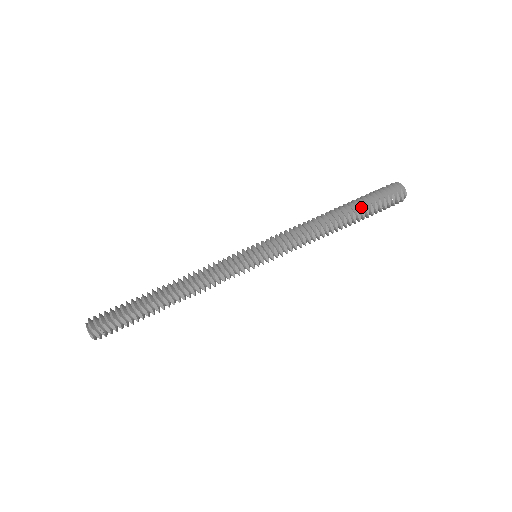
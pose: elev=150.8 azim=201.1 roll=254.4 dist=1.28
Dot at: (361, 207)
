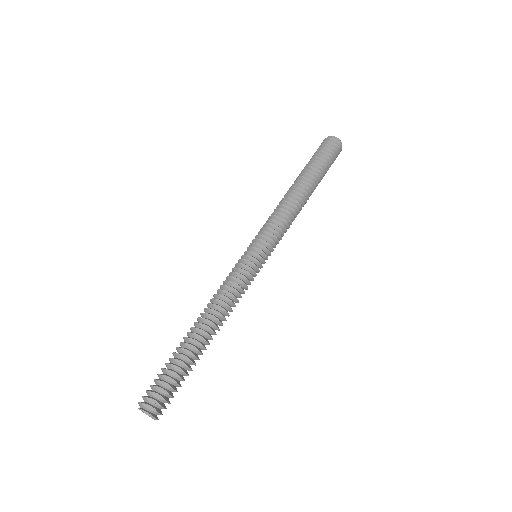
Dot at: (308, 167)
